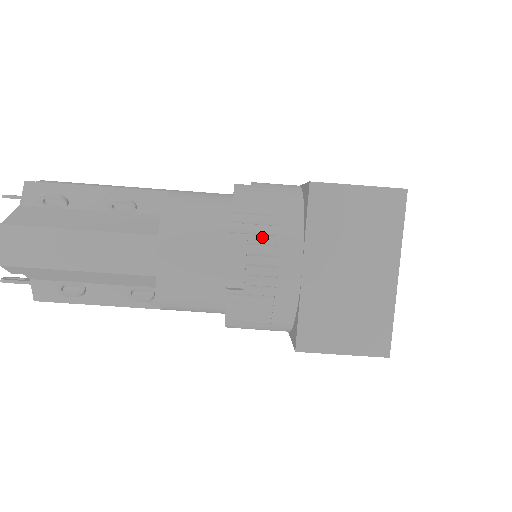
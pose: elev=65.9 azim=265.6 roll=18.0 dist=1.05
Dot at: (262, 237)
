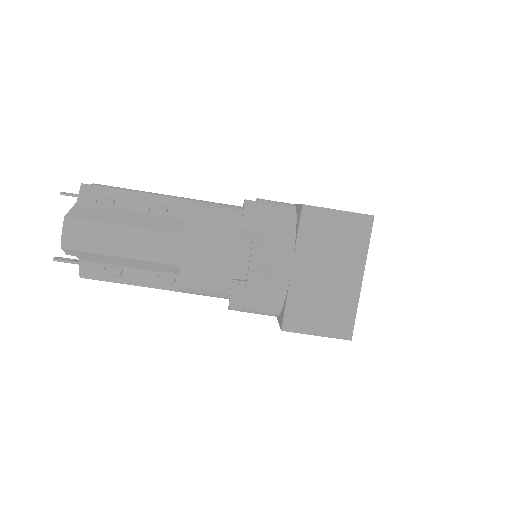
Dot at: (263, 243)
